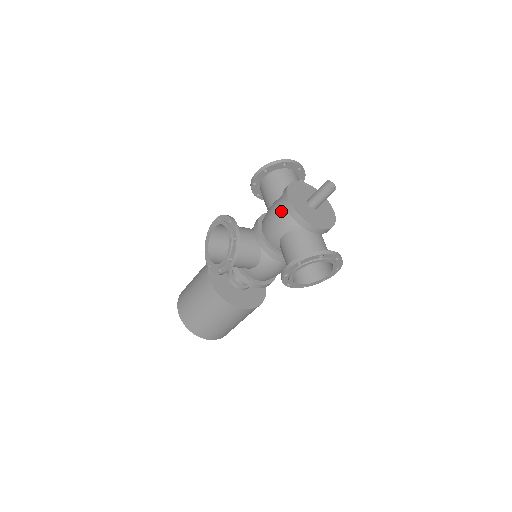
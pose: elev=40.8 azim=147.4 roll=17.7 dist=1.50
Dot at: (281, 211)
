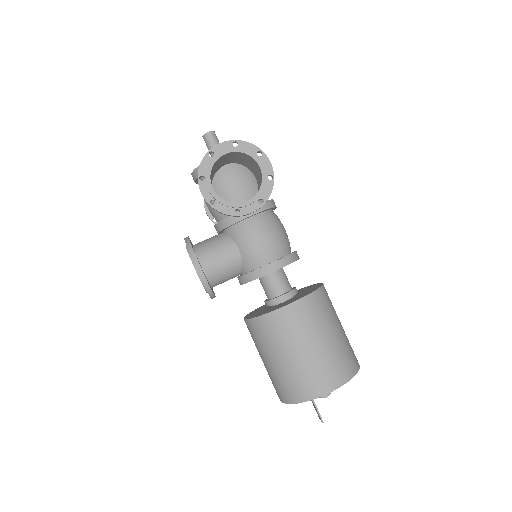
Dot at: occluded
